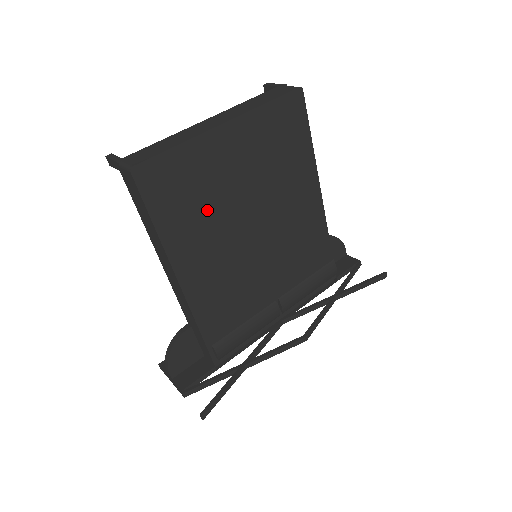
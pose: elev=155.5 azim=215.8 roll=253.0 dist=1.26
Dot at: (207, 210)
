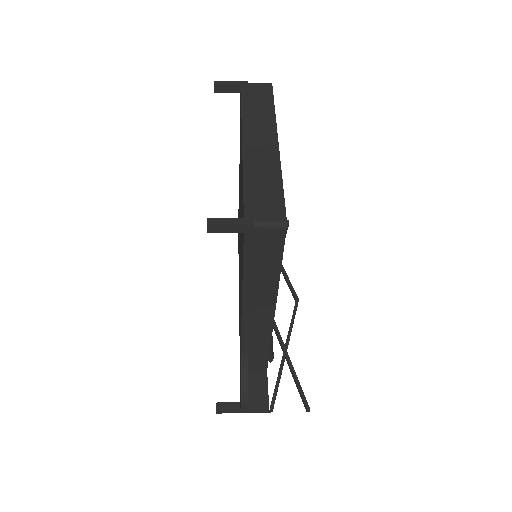
Dot at: occluded
